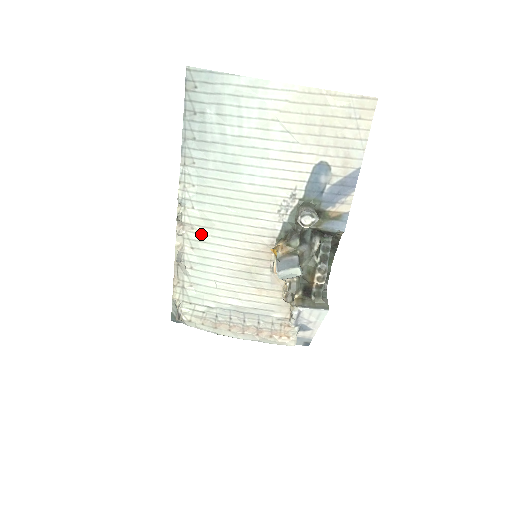
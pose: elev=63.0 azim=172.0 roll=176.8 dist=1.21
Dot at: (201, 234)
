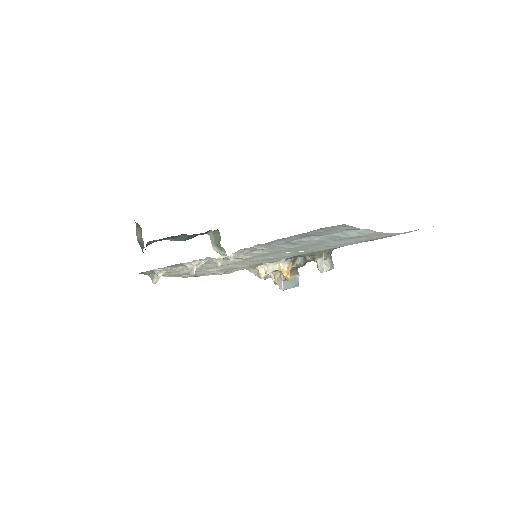
Dot at: (227, 261)
